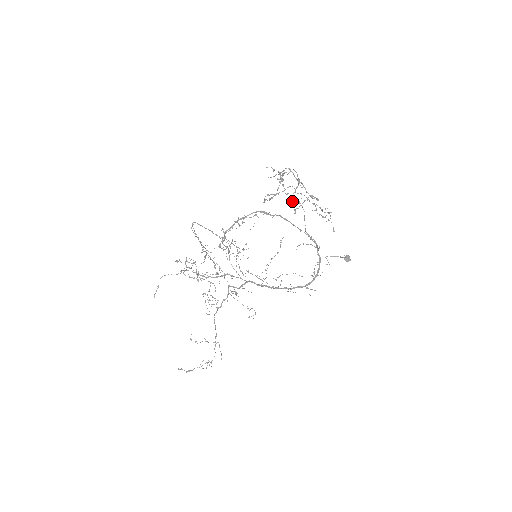
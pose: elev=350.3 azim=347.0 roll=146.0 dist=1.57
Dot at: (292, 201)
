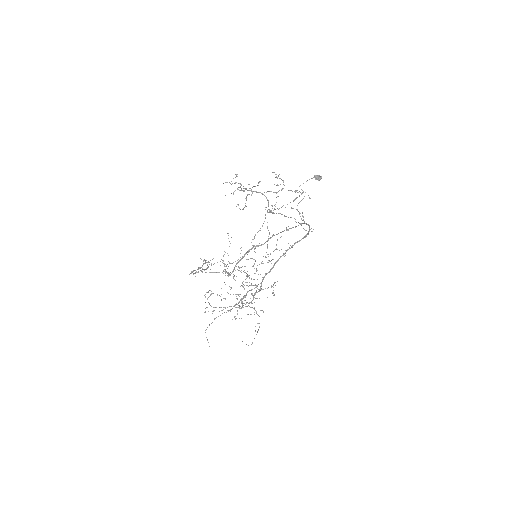
Dot at: occluded
